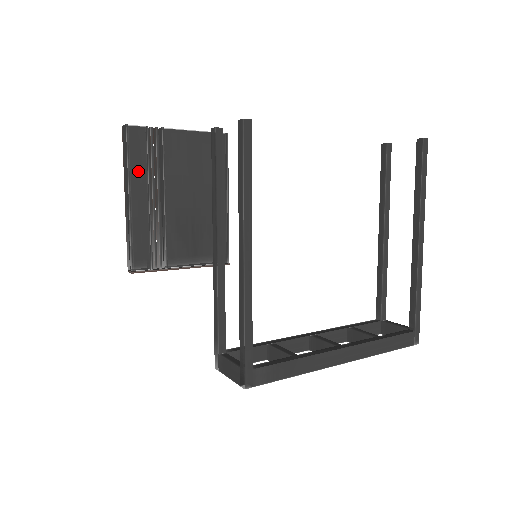
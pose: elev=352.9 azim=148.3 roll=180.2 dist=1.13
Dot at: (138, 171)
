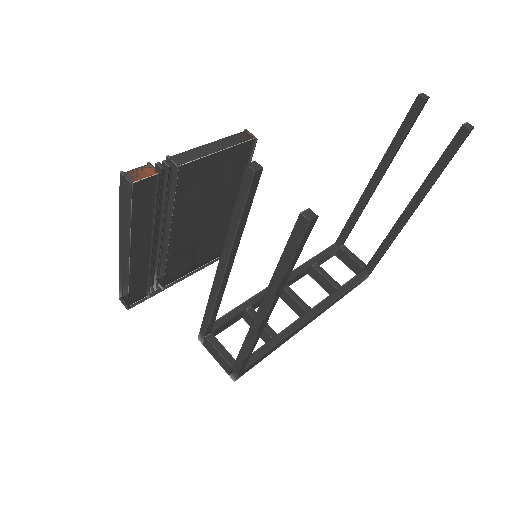
Dot at: (142, 224)
